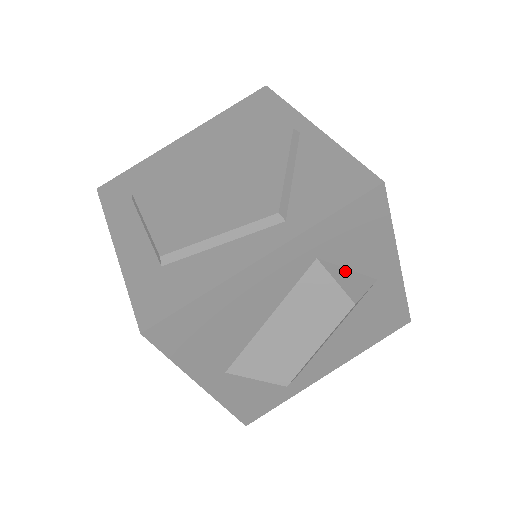
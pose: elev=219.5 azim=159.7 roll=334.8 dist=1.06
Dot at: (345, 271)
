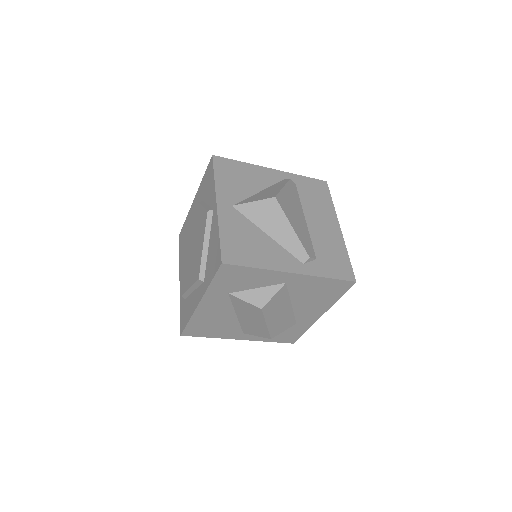
Dot at: (253, 291)
